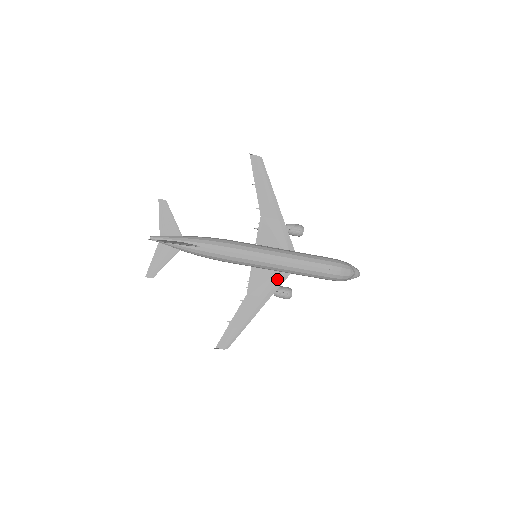
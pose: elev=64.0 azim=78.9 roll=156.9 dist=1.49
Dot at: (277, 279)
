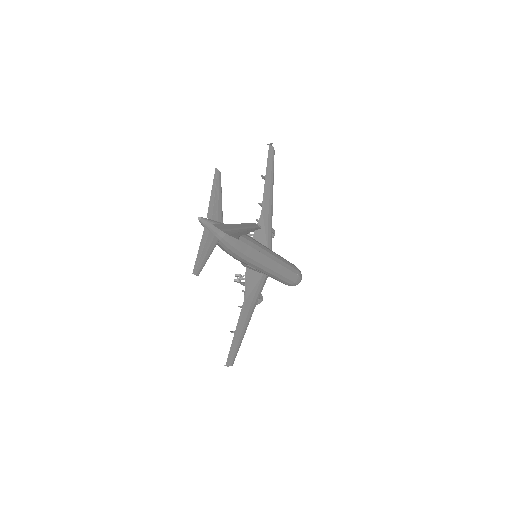
Dot at: (262, 283)
